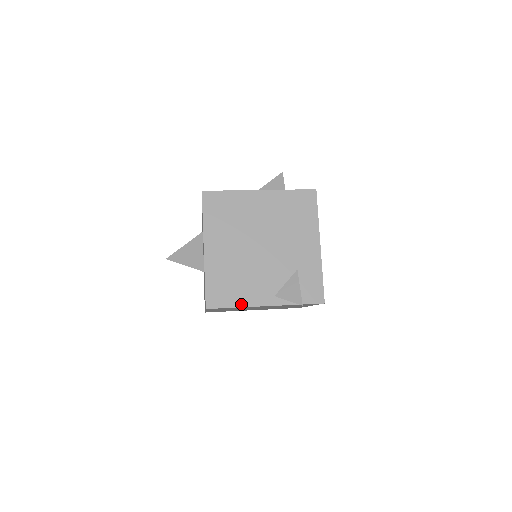
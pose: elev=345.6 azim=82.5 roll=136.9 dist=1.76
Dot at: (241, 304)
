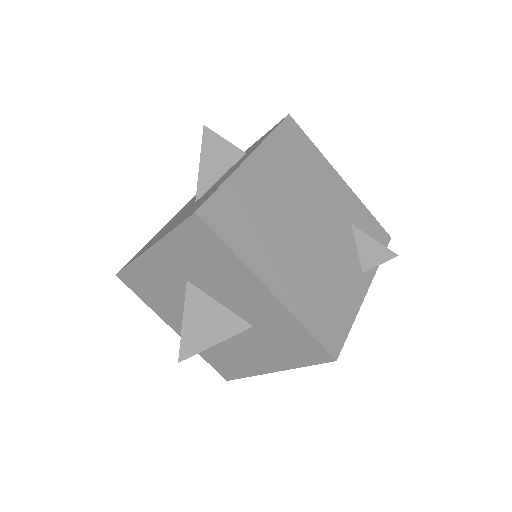
Dot at: (352, 315)
